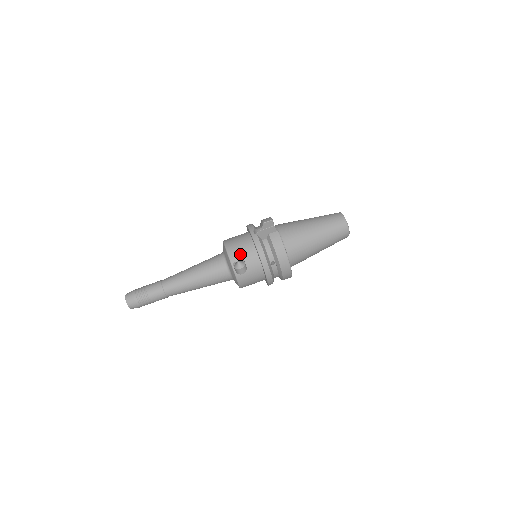
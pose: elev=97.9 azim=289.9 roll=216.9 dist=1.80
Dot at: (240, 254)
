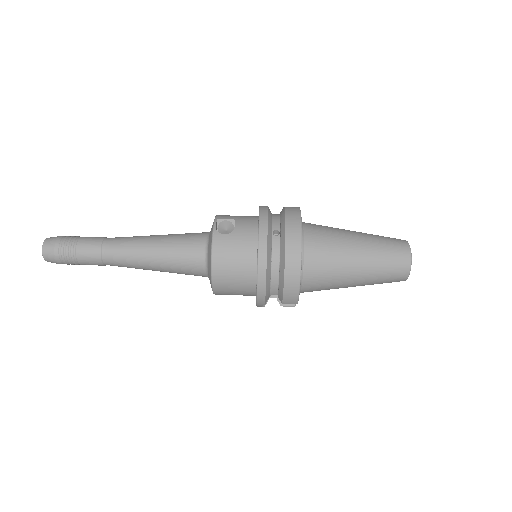
Dot at: (233, 216)
